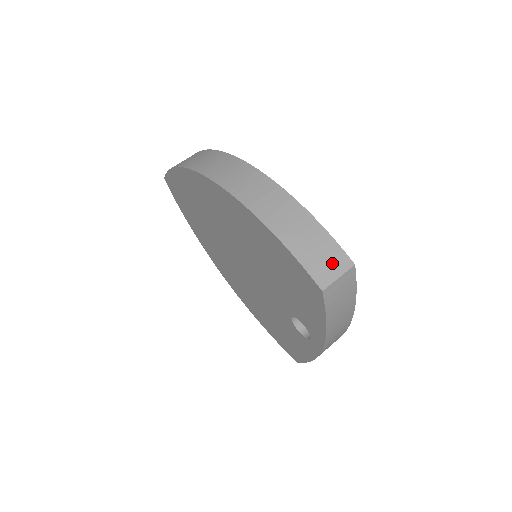
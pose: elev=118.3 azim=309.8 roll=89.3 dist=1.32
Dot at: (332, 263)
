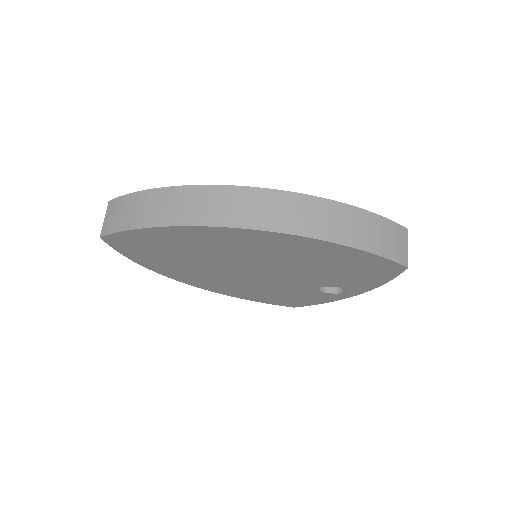
Dot at: (400, 240)
